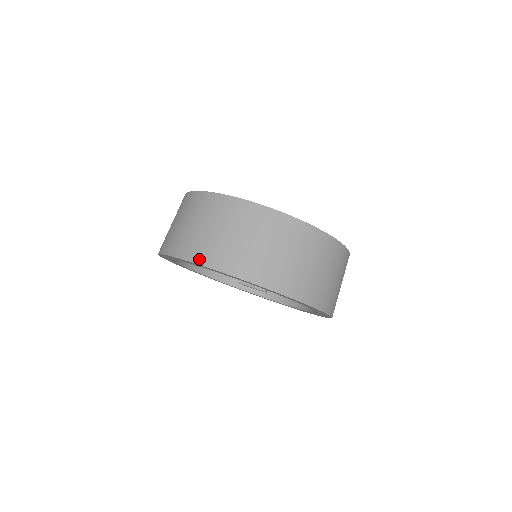
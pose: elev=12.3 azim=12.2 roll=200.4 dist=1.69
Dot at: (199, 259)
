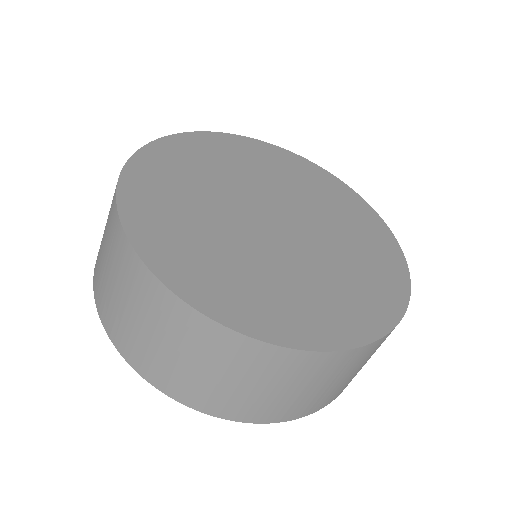
Dot at: (138, 368)
